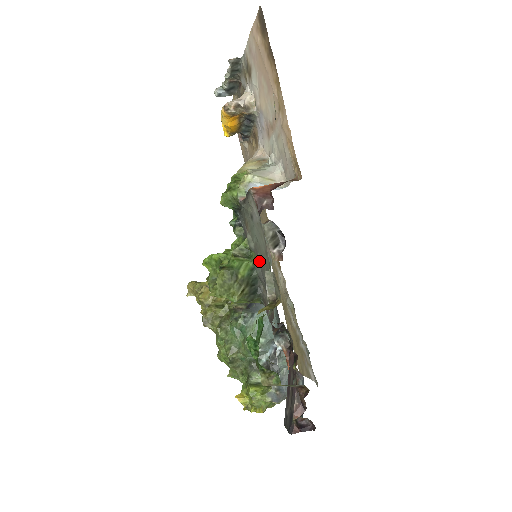
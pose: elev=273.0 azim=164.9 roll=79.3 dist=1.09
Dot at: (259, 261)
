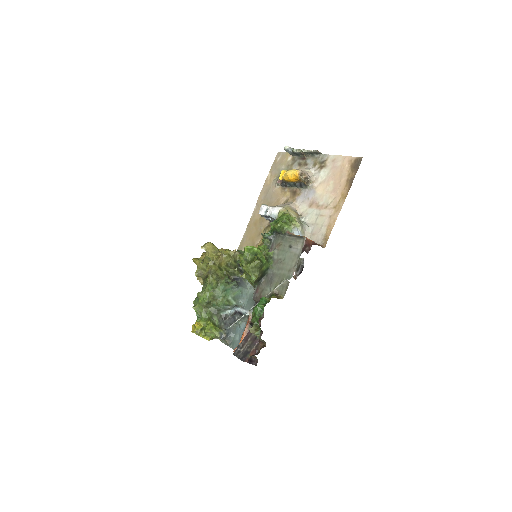
Dot at: (275, 268)
